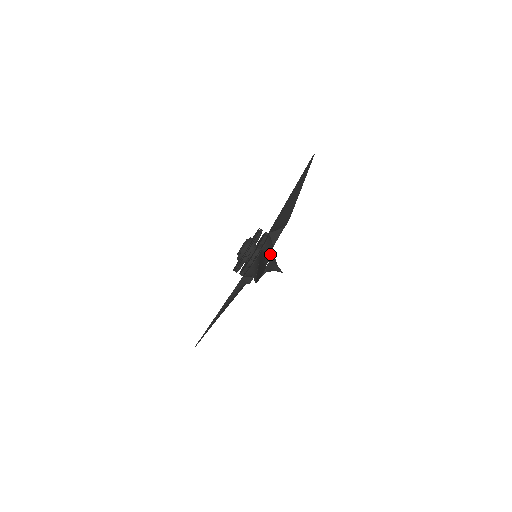
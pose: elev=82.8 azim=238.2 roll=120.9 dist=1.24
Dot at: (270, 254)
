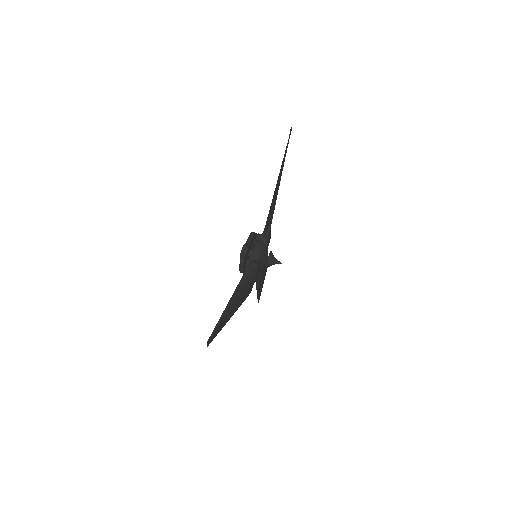
Dot at: occluded
